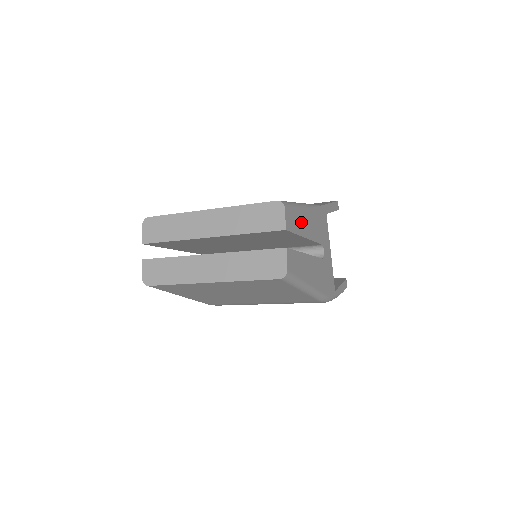
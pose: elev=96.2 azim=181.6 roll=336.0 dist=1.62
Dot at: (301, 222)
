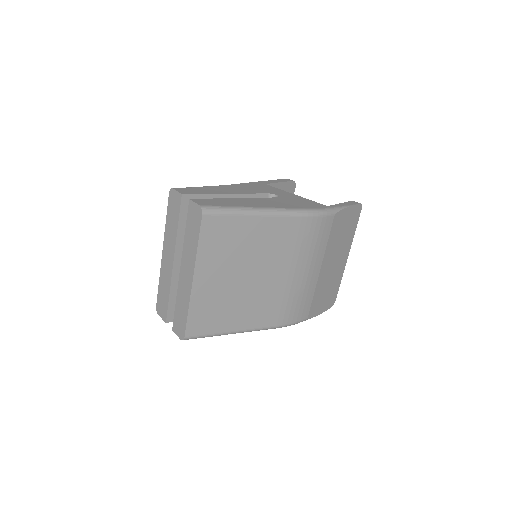
Dot at: (212, 190)
